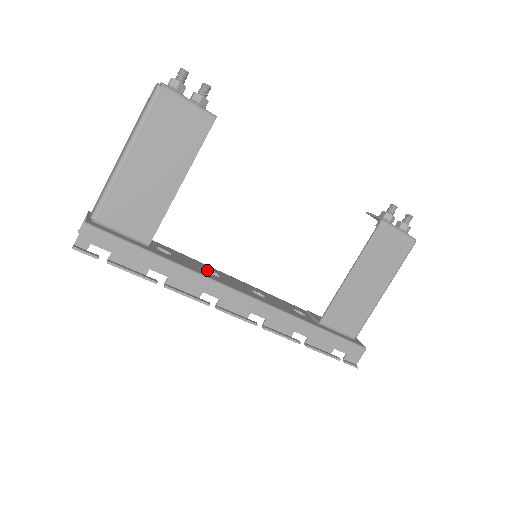
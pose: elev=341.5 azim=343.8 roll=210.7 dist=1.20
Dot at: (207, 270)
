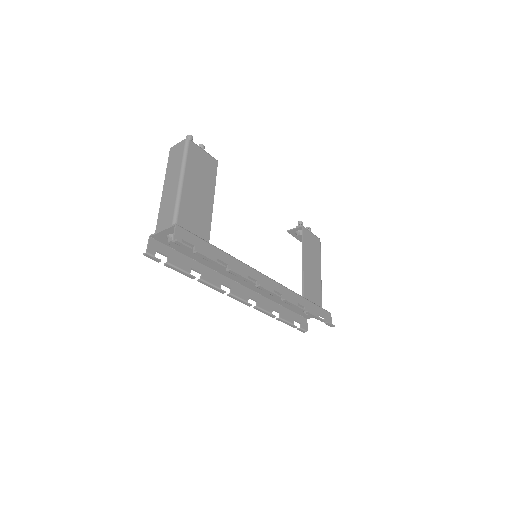
Dot at: occluded
